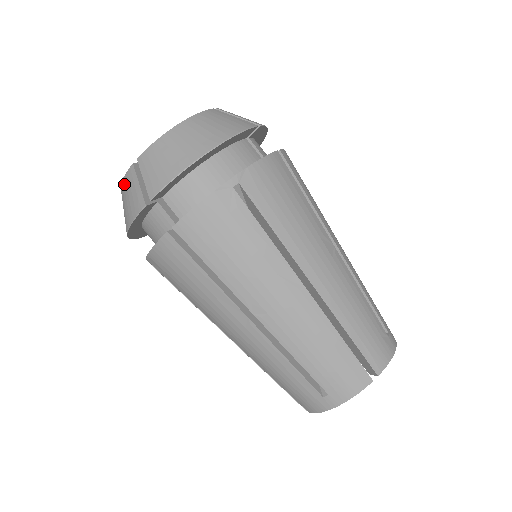
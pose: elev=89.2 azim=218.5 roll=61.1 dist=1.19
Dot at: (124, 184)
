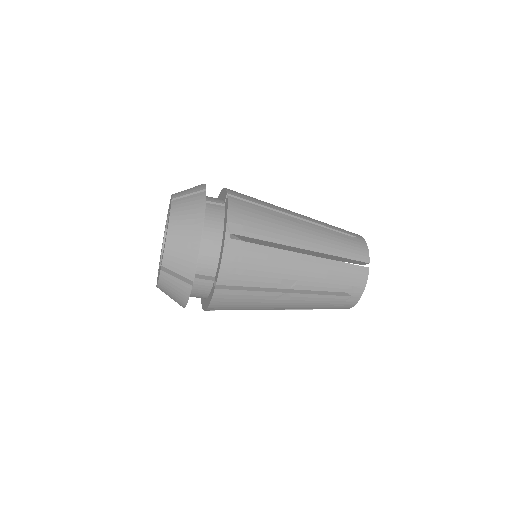
Dot at: occluded
